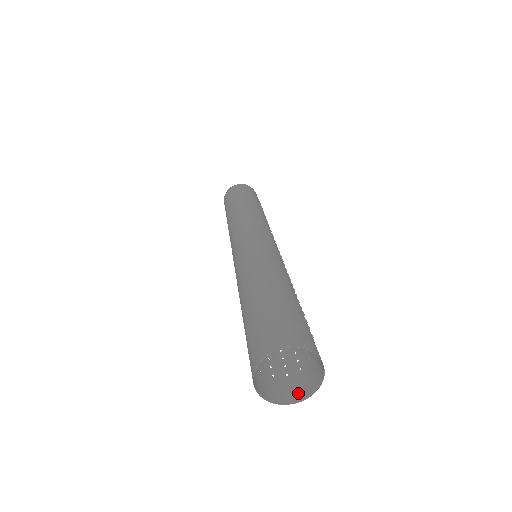
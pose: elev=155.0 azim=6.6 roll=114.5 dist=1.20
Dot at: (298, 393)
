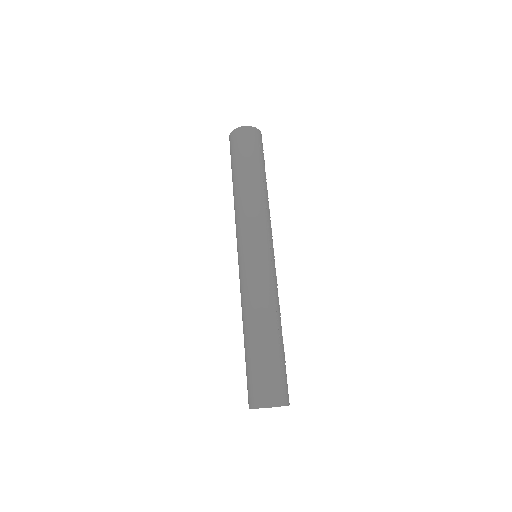
Dot at: occluded
